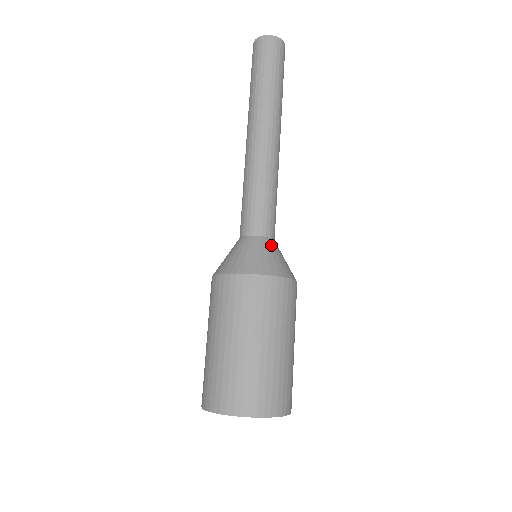
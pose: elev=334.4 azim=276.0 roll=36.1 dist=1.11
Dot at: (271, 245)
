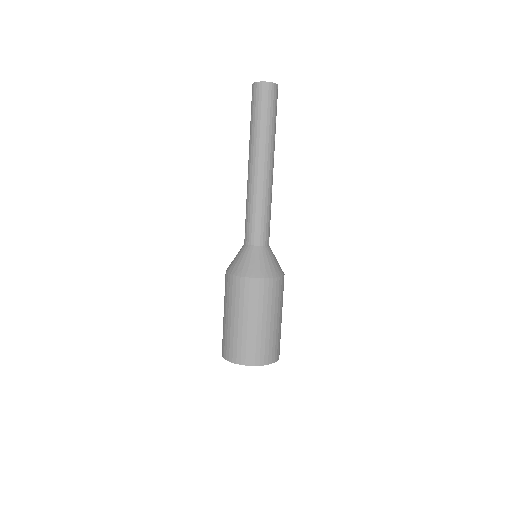
Dot at: occluded
